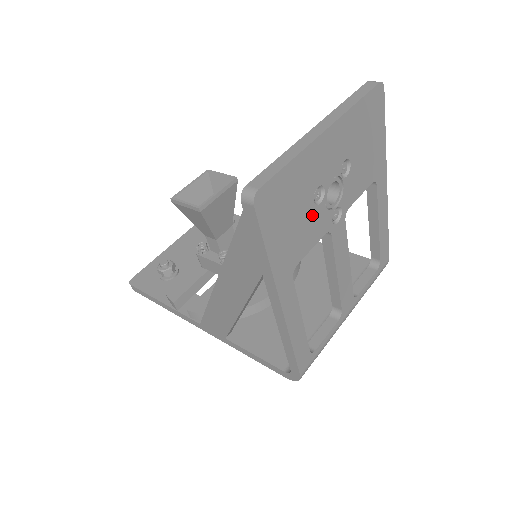
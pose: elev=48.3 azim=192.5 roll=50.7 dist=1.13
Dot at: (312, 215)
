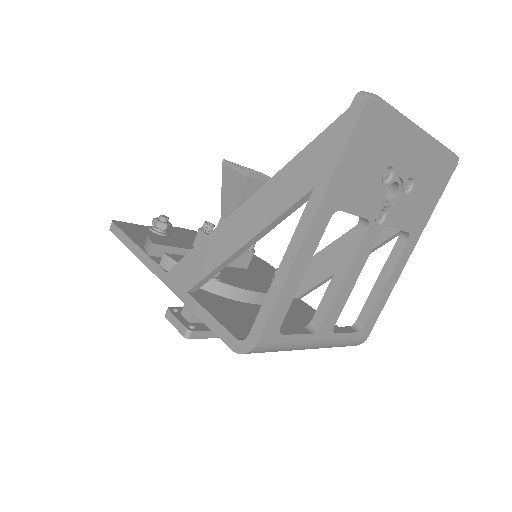
Dot at: (375, 184)
